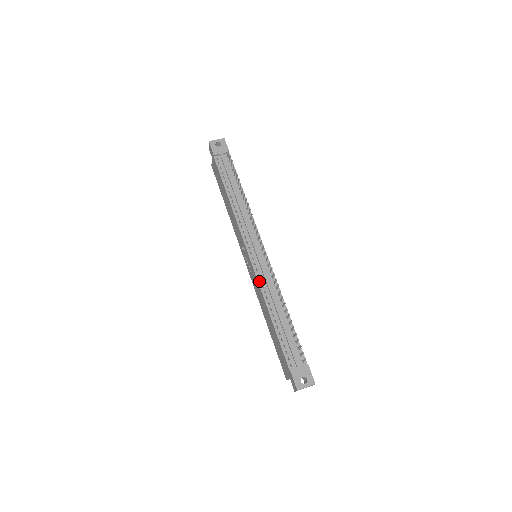
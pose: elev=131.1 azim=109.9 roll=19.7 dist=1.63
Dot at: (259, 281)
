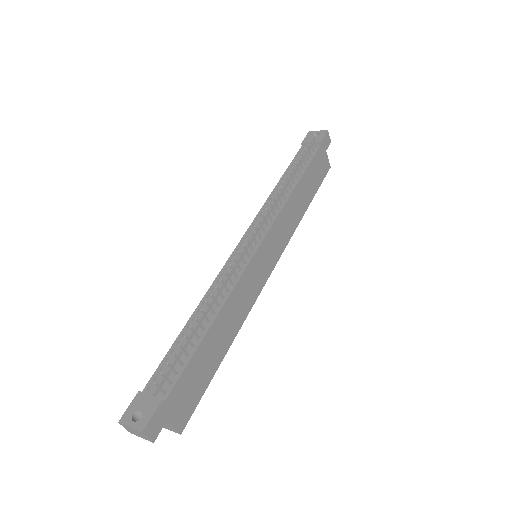
Dot at: (219, 274)
